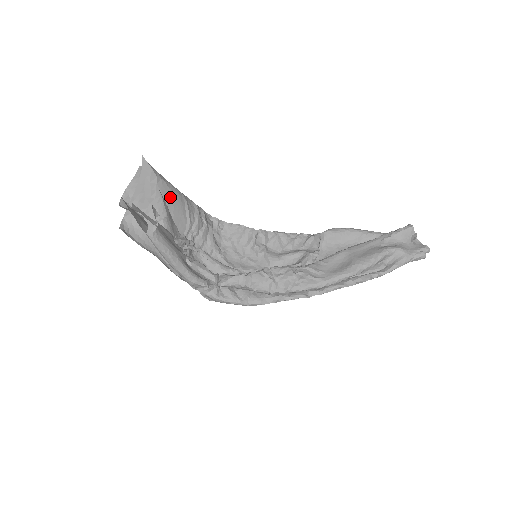
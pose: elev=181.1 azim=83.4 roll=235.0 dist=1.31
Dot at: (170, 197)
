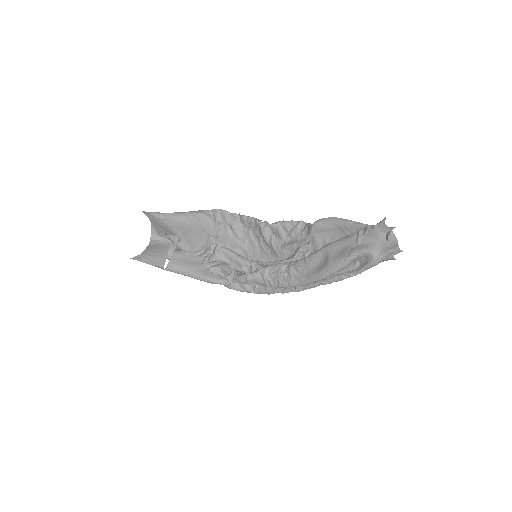
Dot at: (180, 225)
